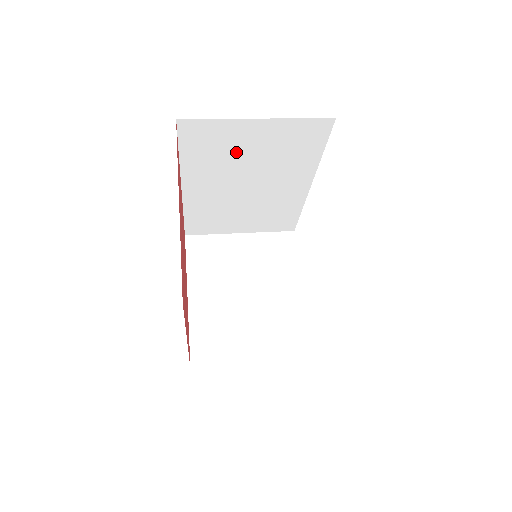
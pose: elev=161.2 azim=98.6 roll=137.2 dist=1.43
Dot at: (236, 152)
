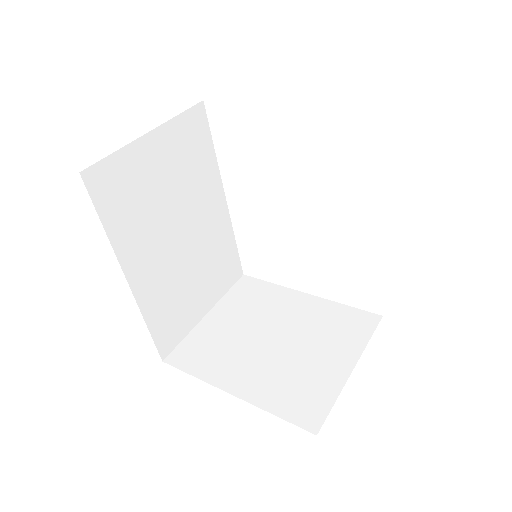
Dot at: (151, 191)
